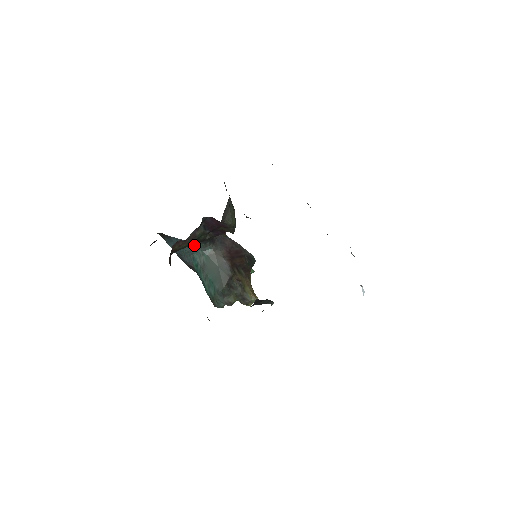
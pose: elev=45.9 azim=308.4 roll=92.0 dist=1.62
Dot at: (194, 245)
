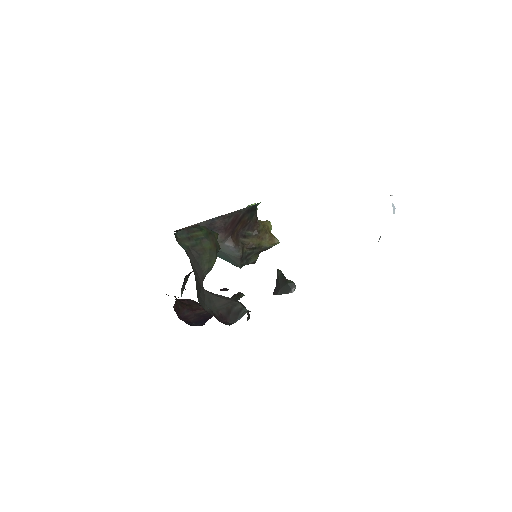
Dot at: occluded
